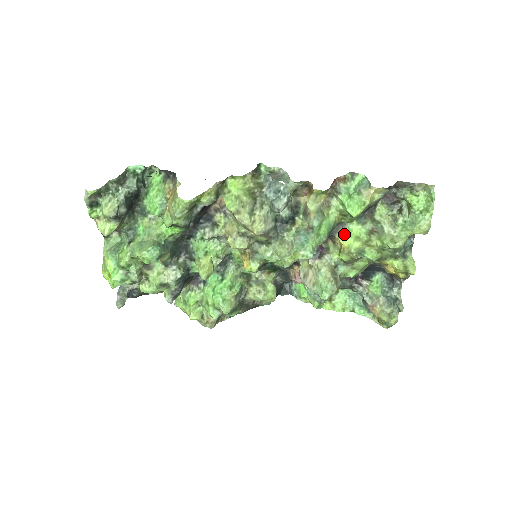
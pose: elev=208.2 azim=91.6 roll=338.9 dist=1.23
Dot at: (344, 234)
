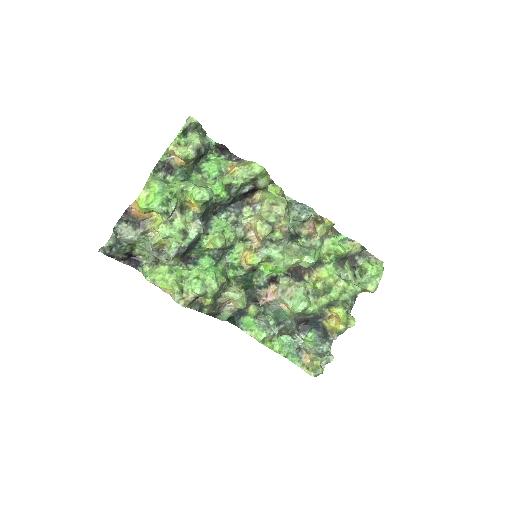
Dot at: (322, 270)
